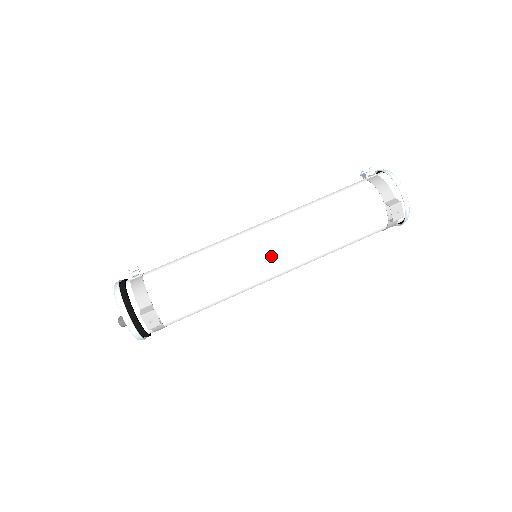
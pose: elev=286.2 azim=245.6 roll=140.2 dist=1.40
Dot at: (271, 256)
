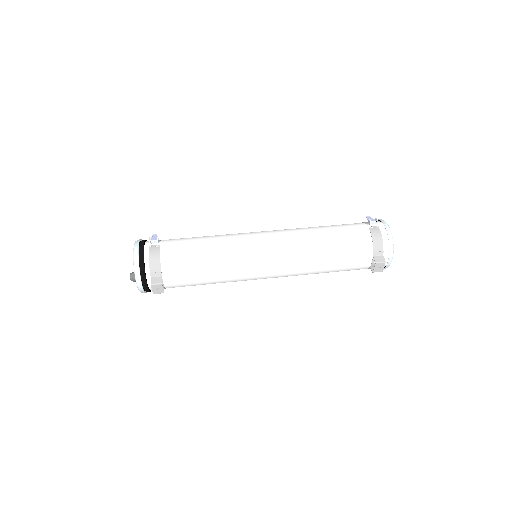
Dot at: (268, 268)
